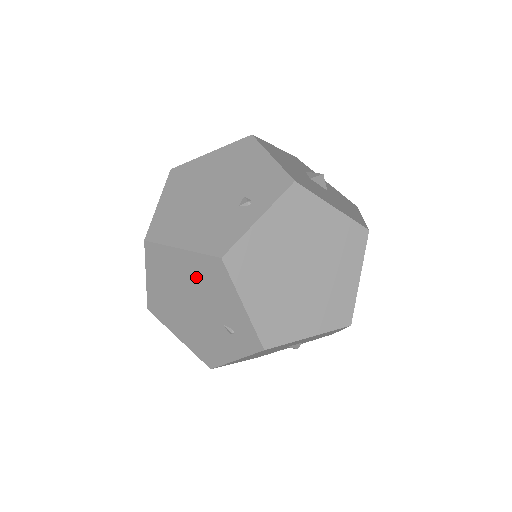
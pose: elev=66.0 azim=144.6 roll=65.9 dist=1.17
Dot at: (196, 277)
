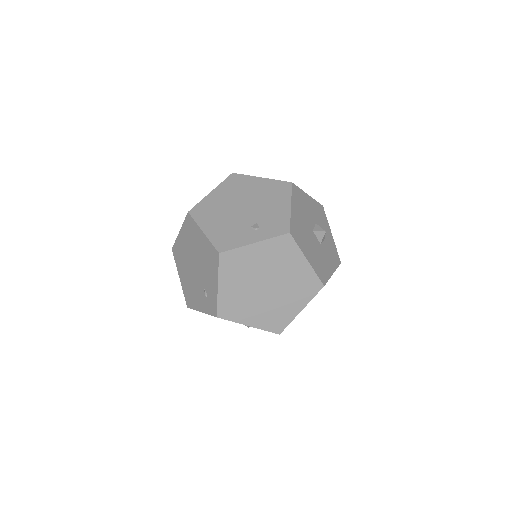
Dot at: (203, 253)
